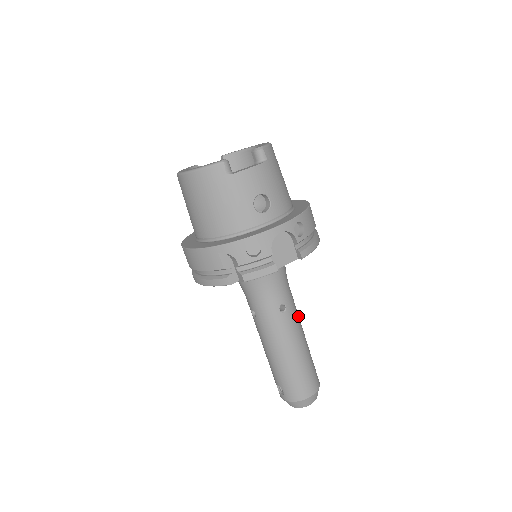
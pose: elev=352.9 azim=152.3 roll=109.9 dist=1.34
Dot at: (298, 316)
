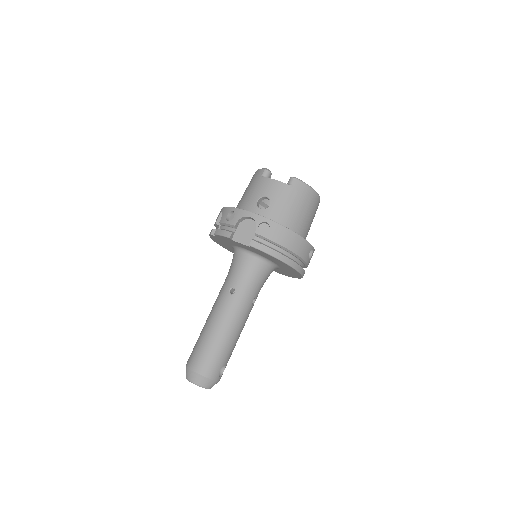
Dot at: (240, 313)
